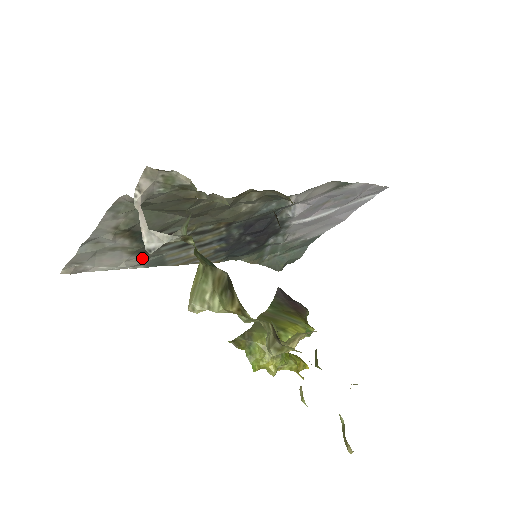
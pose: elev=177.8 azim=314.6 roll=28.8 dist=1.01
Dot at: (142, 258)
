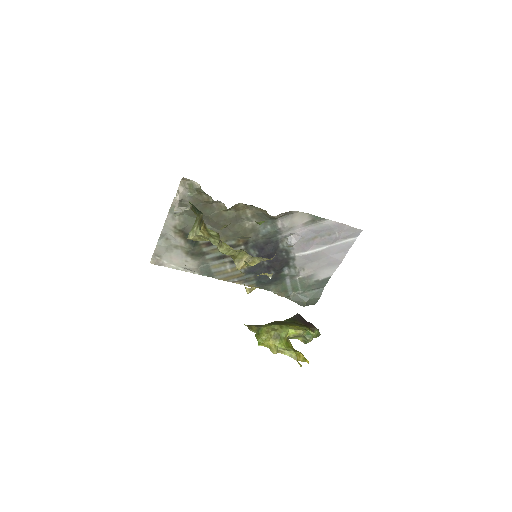
Dot at: (195, 263)
